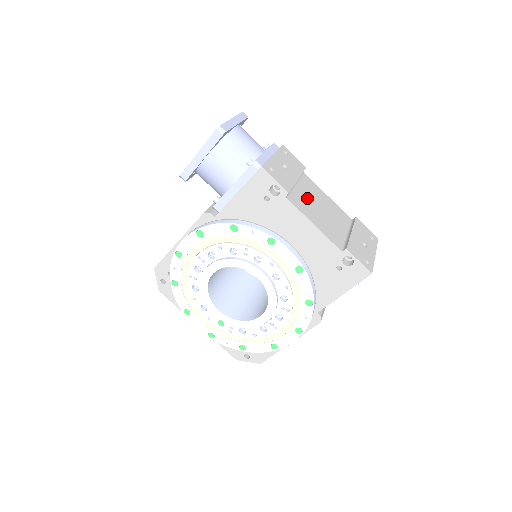
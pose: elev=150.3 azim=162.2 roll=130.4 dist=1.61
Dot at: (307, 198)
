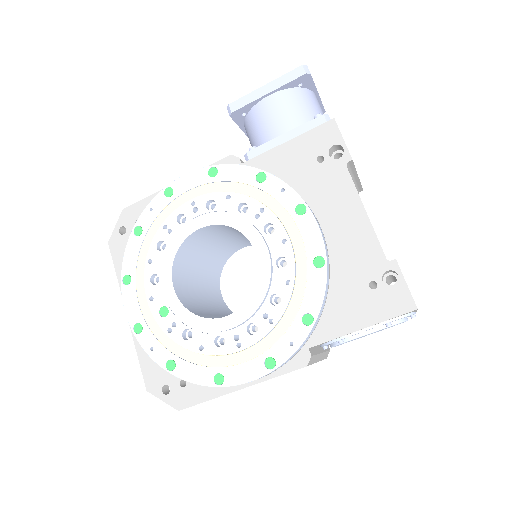
Dot at: occluded
